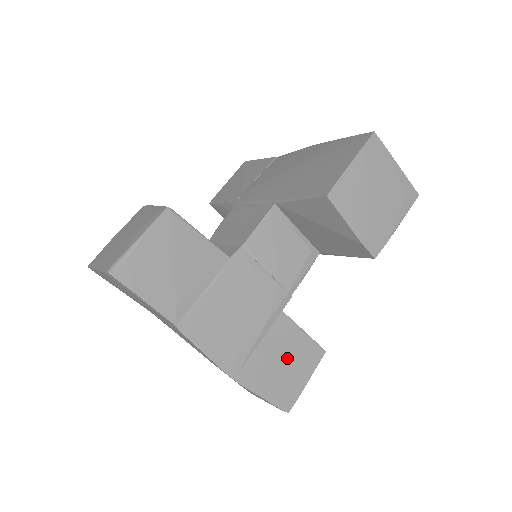
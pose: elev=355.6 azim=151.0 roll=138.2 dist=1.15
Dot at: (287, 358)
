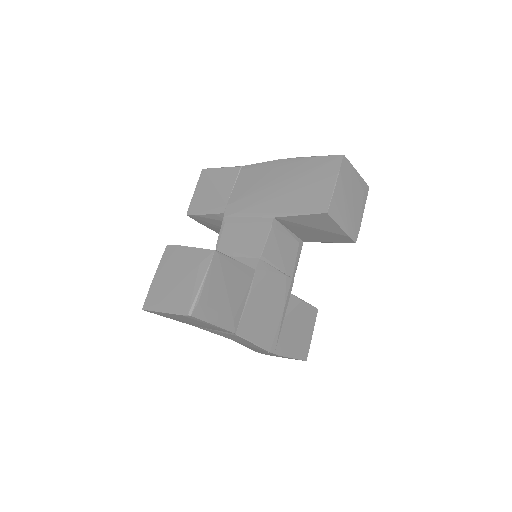
Dot at: (299, 324)
